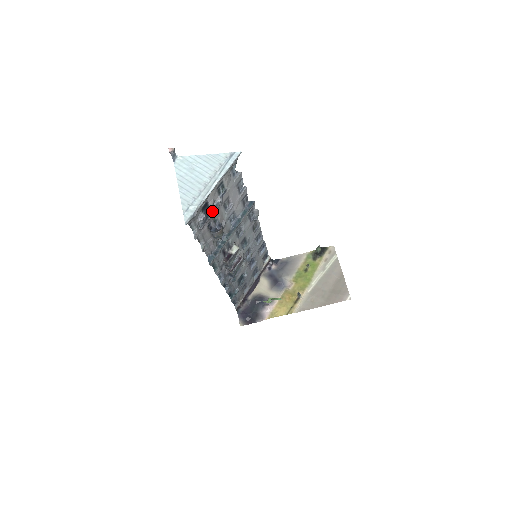
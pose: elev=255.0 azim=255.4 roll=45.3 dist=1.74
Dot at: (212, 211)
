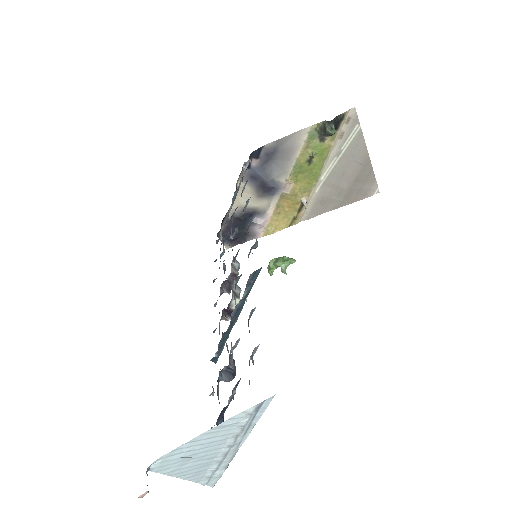
Dot at: (227, 406)
